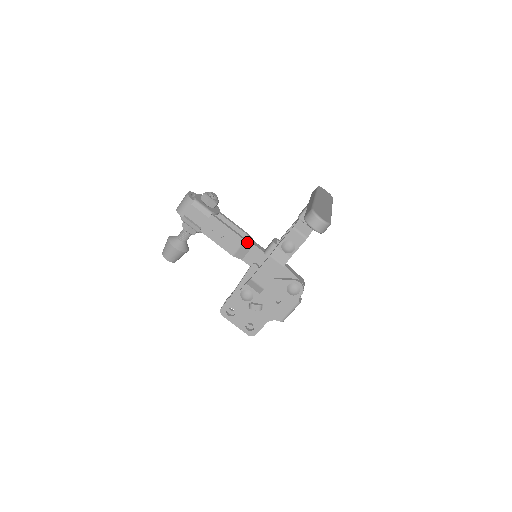
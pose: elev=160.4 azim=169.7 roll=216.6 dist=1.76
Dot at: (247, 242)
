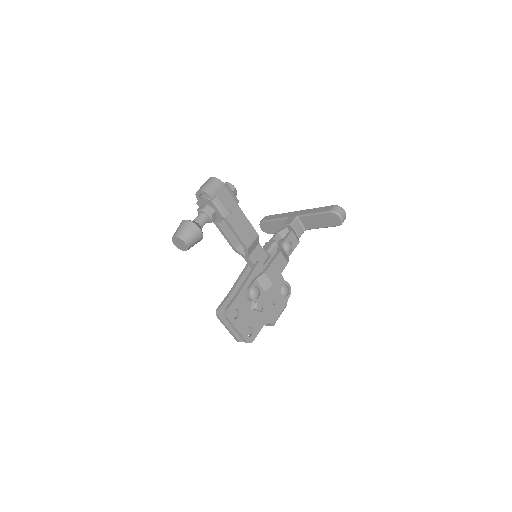
Dot at: (258, 238)
